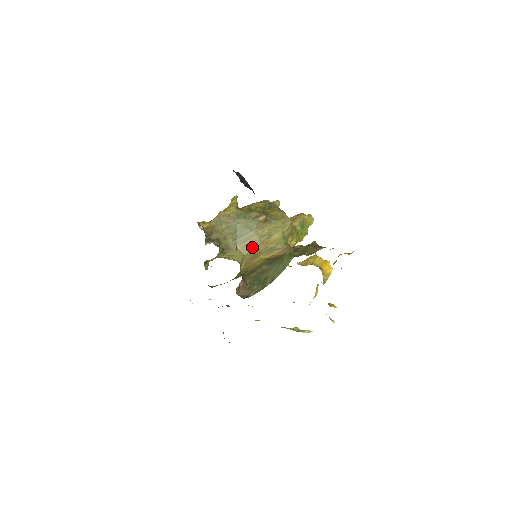
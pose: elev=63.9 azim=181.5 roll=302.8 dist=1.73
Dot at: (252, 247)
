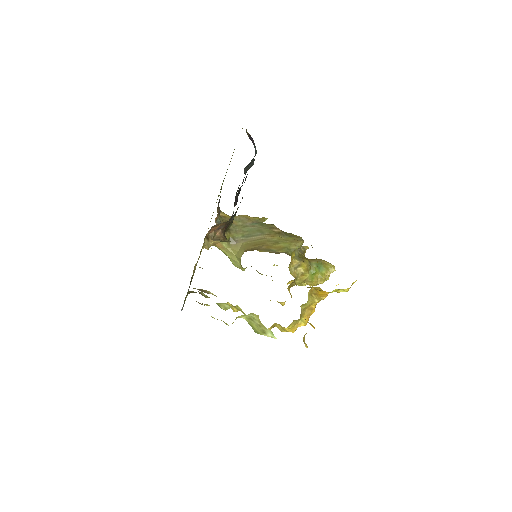
Dot at: (255, 246)
